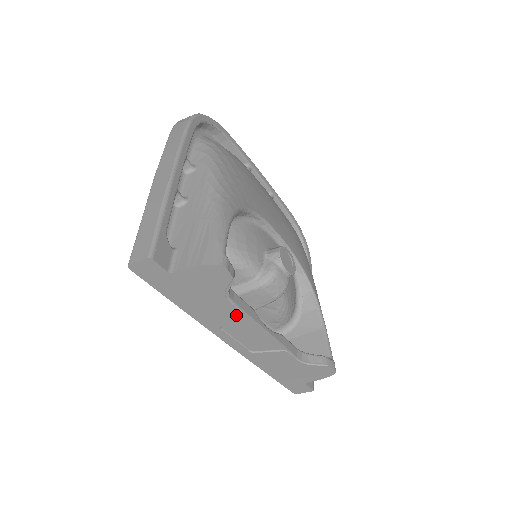
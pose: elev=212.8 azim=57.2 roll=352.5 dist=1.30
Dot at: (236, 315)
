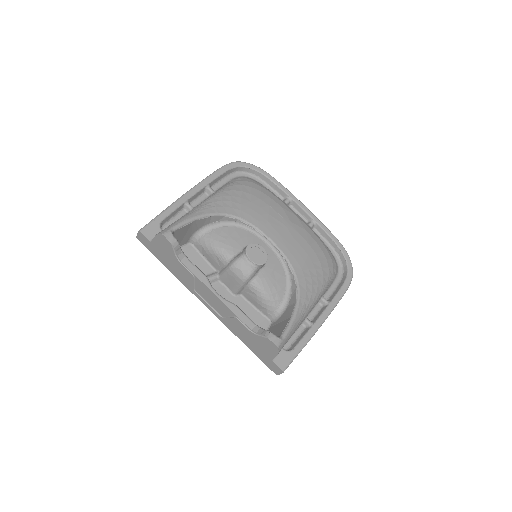
Dot at: (192, 278)
